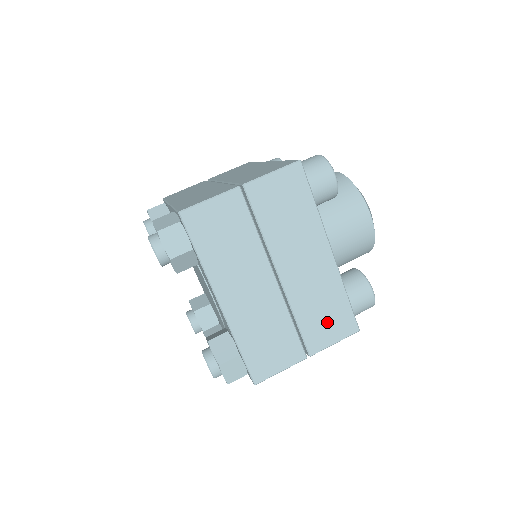
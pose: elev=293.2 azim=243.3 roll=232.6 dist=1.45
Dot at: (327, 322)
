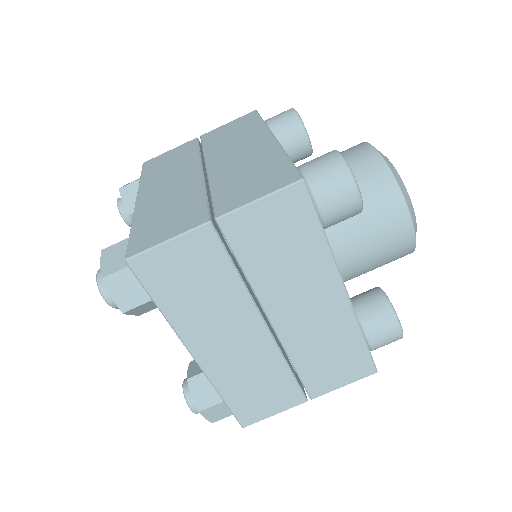
Dot at: (335, 366)
